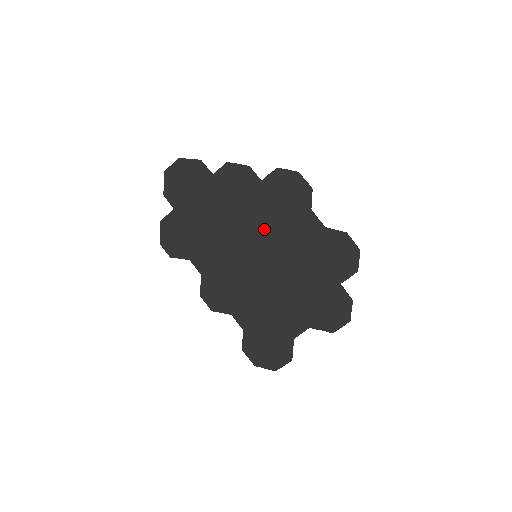
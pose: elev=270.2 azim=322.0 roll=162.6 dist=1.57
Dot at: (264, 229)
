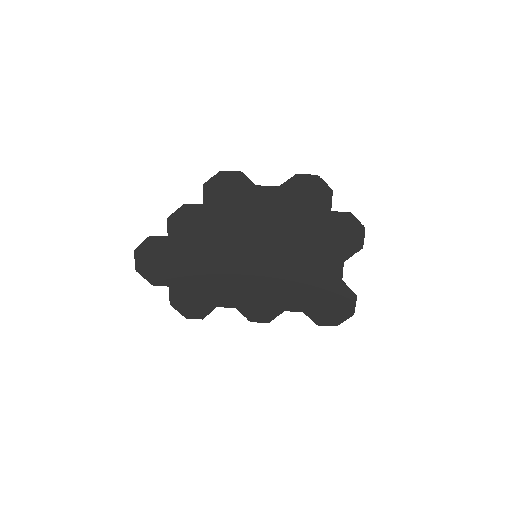
Dot at: (241, 233)
